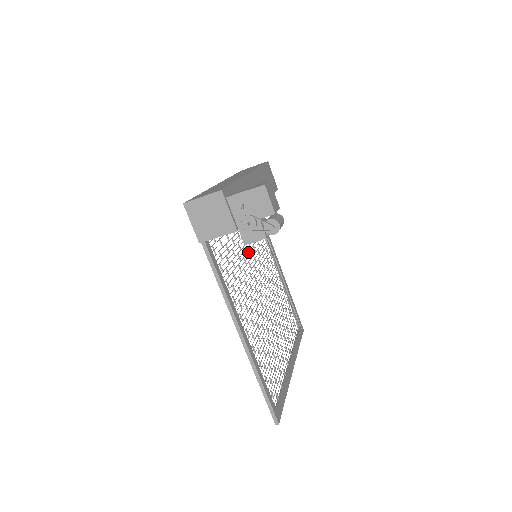
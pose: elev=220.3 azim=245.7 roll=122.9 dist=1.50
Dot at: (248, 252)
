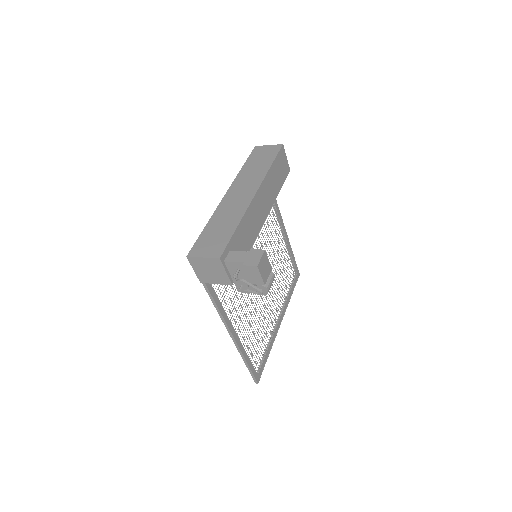
Dot at: occluded
